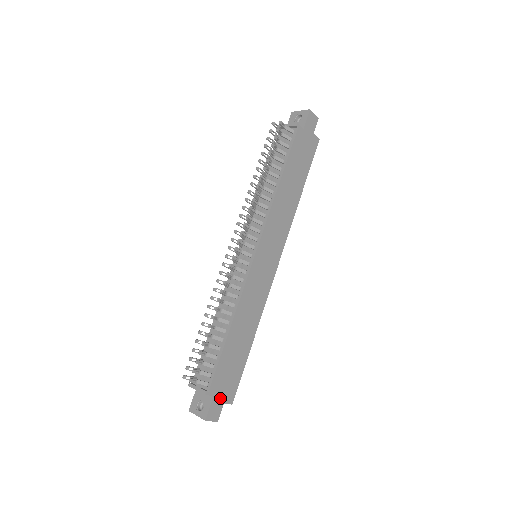
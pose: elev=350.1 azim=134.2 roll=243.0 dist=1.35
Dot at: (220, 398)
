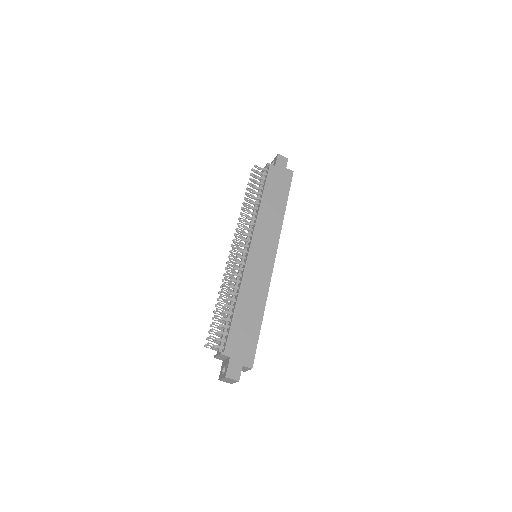
Dot at: (238, 360)
